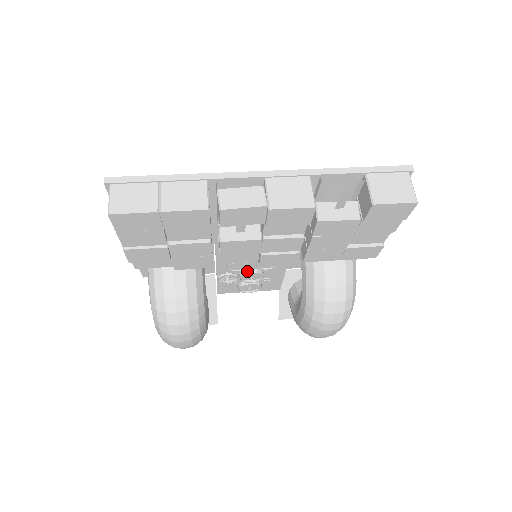
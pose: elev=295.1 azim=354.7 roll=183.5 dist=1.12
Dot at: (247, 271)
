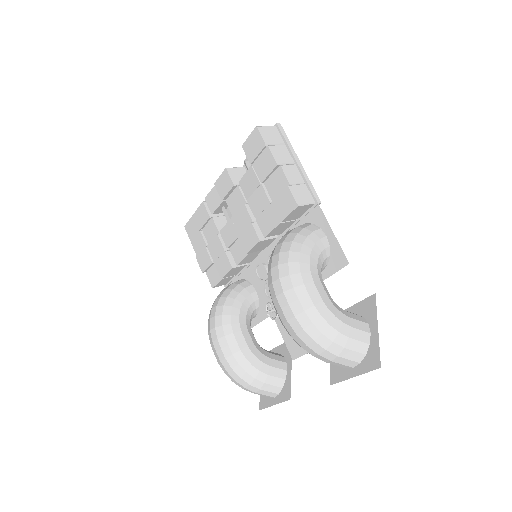
Dot at: occluded
